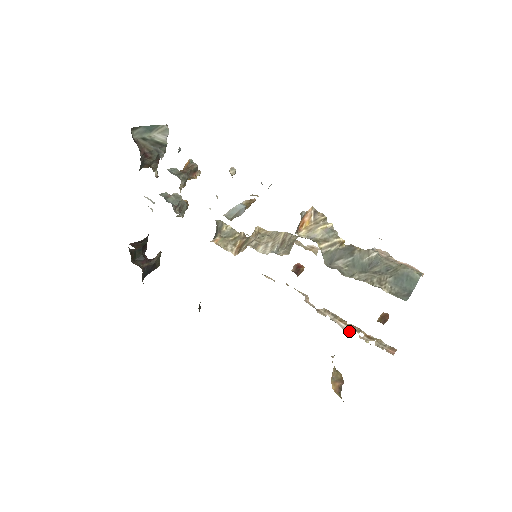
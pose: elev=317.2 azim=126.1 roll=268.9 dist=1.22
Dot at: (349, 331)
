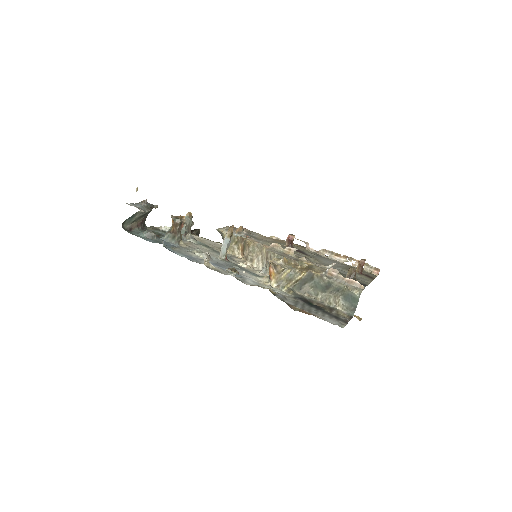
Dot at: occluded
